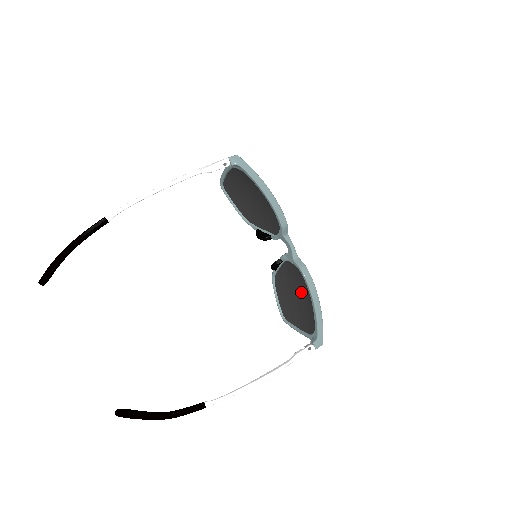
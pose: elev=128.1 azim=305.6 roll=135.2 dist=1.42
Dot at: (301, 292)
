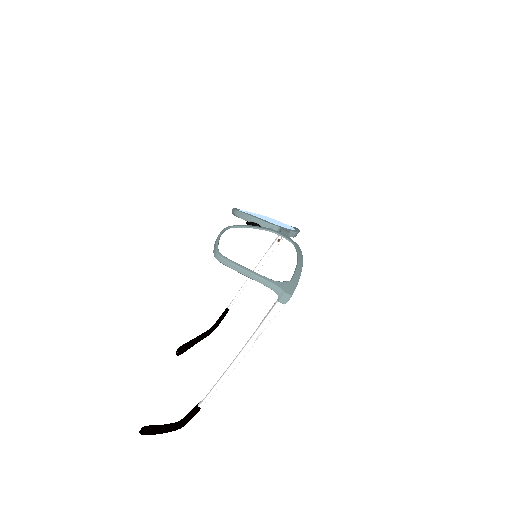
Dot at: occluded
